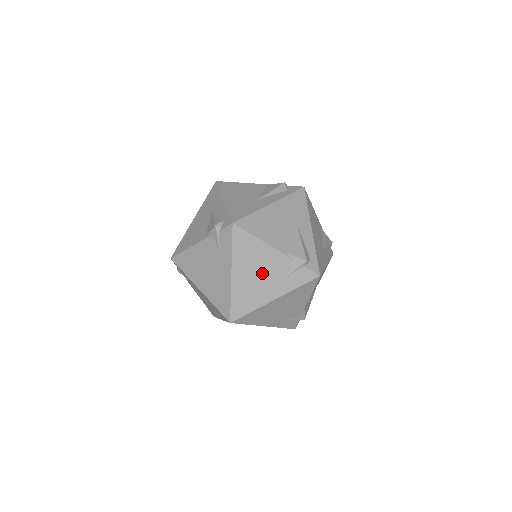
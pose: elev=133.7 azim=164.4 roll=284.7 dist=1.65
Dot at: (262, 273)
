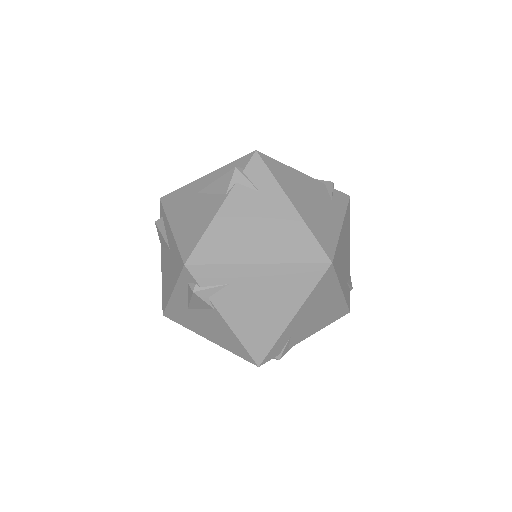
Dot at: (313, 199)
